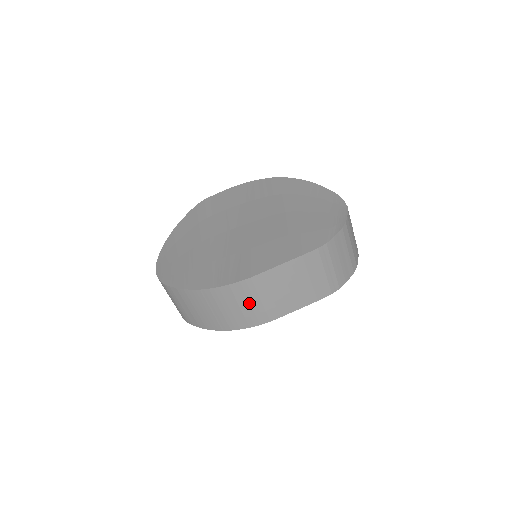
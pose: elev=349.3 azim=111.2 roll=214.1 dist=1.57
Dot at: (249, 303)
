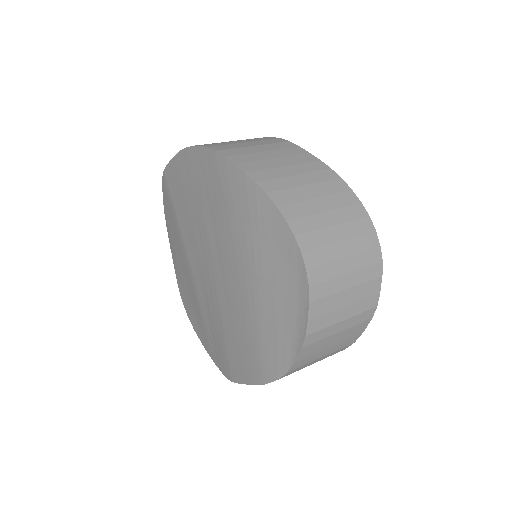
Dot at: occluded
